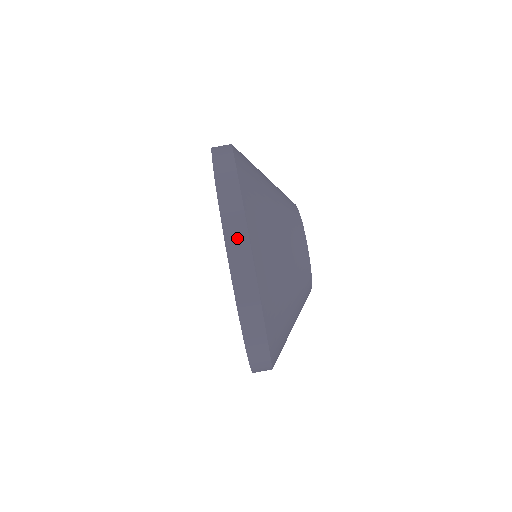
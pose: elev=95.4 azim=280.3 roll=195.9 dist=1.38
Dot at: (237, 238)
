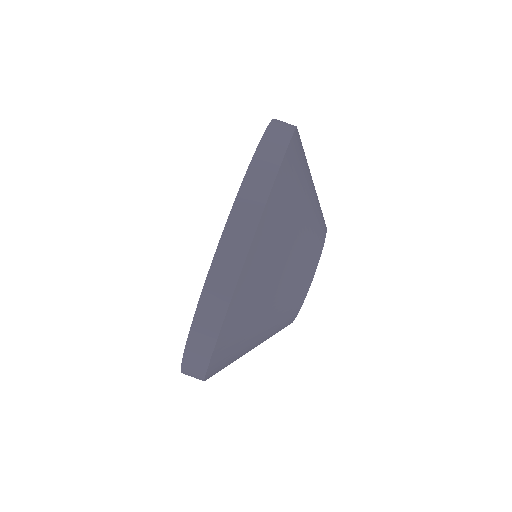
Dot at: (281, 129)
